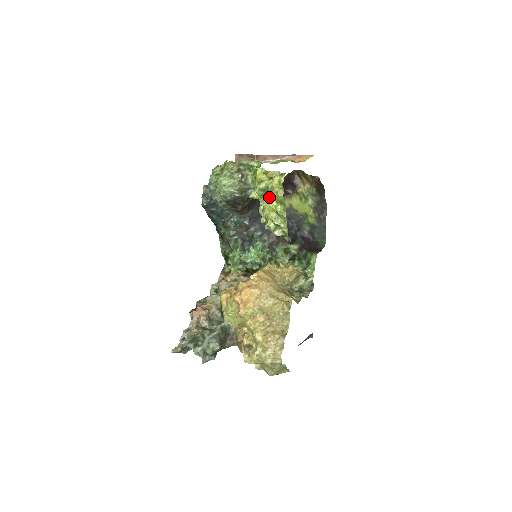
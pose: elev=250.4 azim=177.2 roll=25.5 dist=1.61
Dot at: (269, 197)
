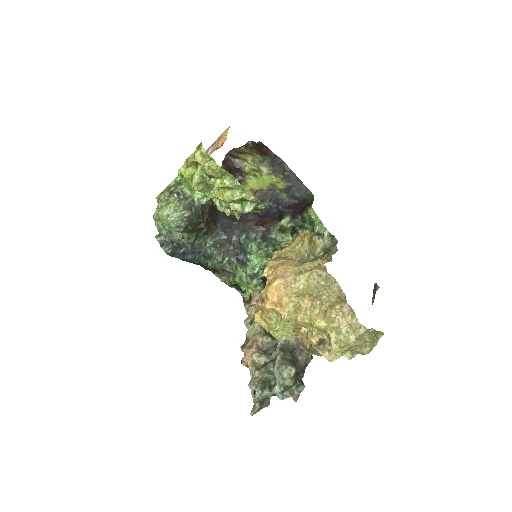
Dot at: (209, 181)
